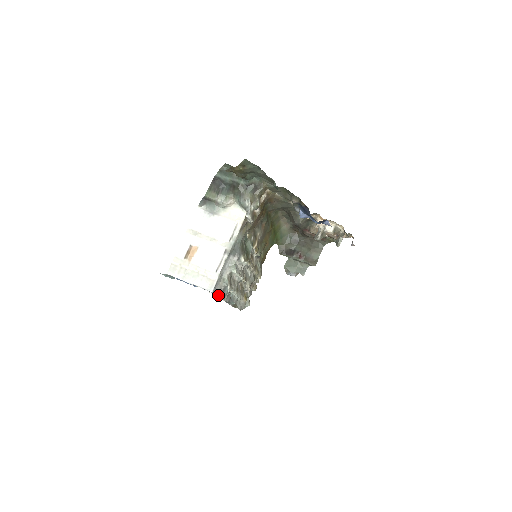
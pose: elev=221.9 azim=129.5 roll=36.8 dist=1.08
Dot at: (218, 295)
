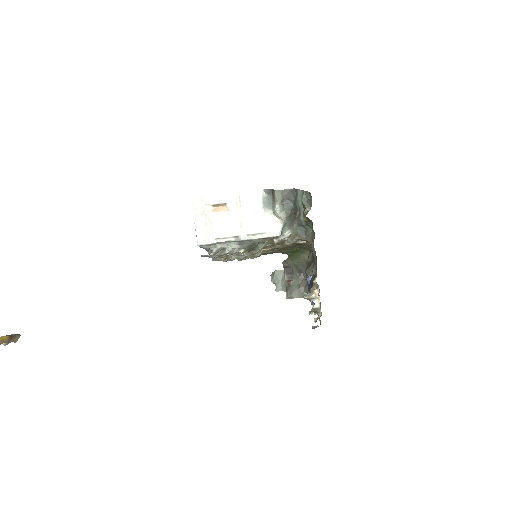
Dot at: occluded
